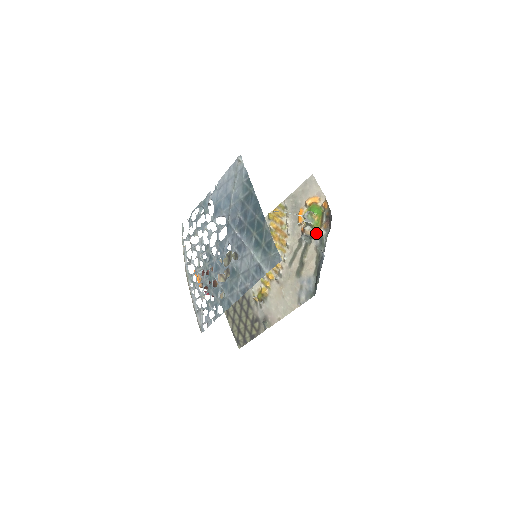
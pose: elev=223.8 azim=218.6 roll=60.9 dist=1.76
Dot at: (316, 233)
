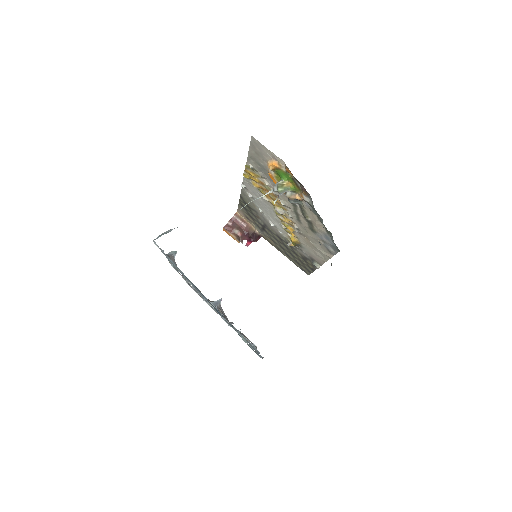
Dot at: (301, 197)
